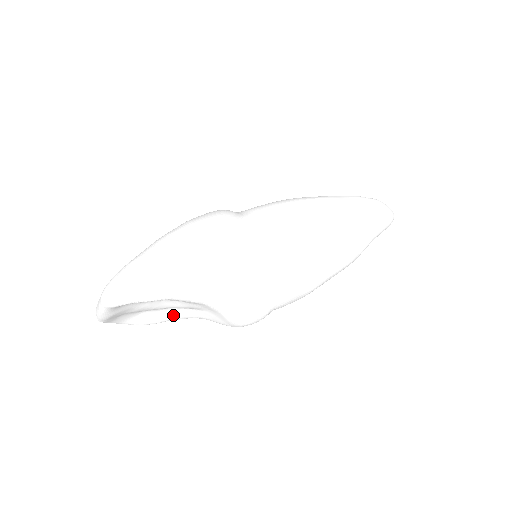
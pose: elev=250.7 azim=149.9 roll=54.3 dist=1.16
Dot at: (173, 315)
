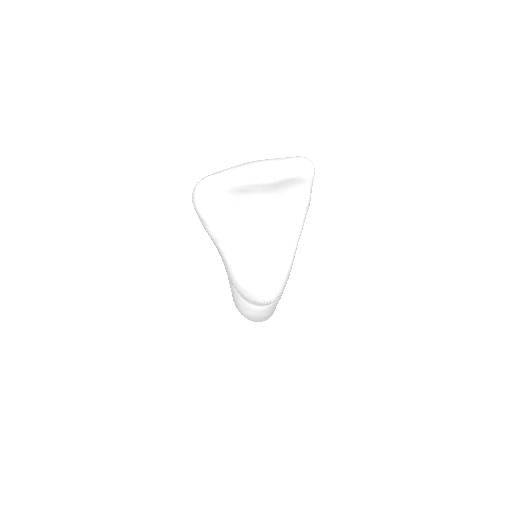
Dot at: (235, 240)
